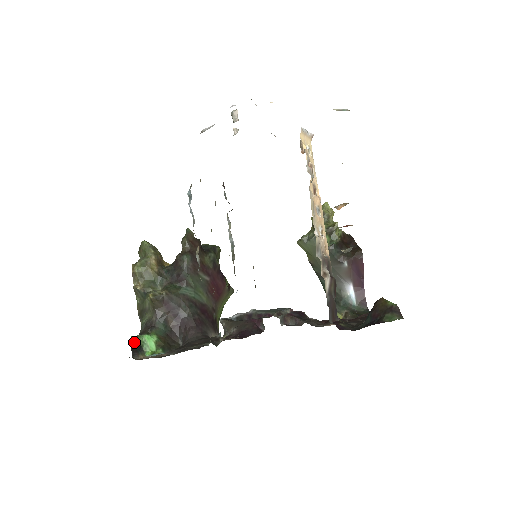
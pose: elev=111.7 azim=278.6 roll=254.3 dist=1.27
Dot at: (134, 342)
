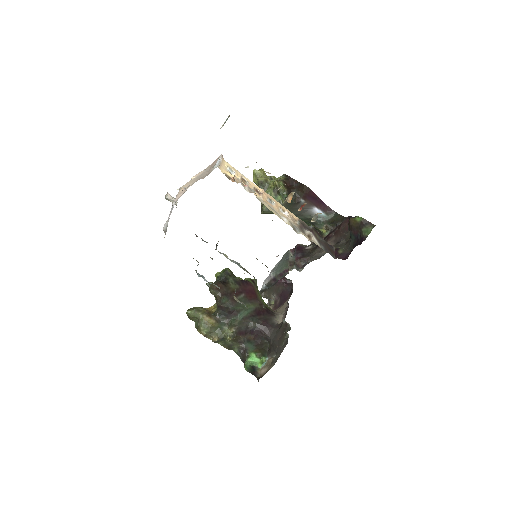
Dot at: (249, 370)
